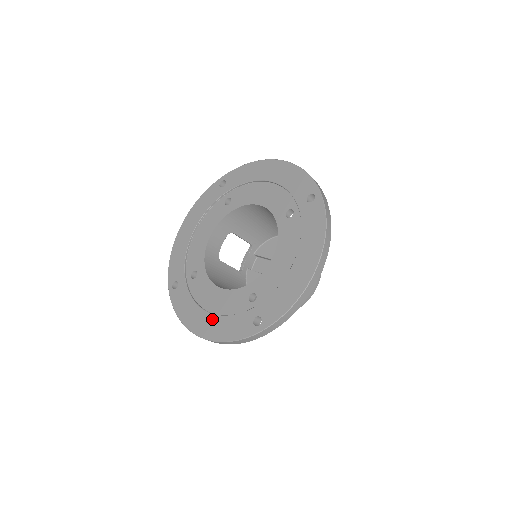
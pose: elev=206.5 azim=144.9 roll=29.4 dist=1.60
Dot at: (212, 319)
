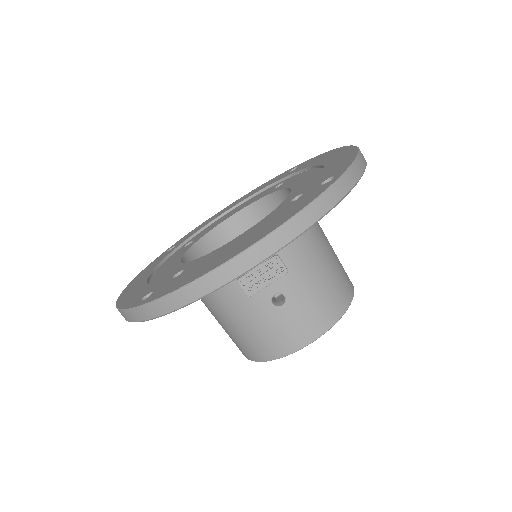
Dot at: (141, 283)
